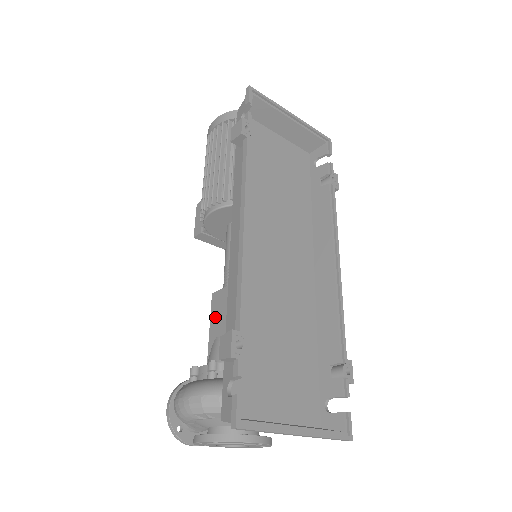
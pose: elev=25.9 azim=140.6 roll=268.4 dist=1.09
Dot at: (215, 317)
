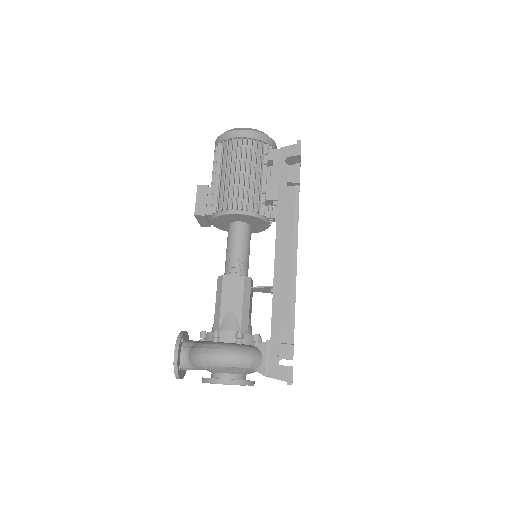
Dot at: (228, 295)
